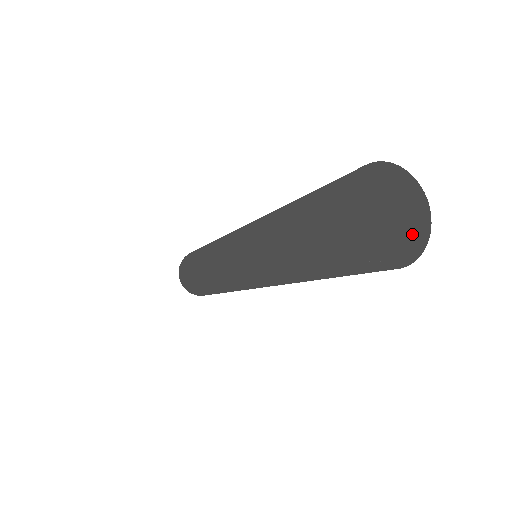
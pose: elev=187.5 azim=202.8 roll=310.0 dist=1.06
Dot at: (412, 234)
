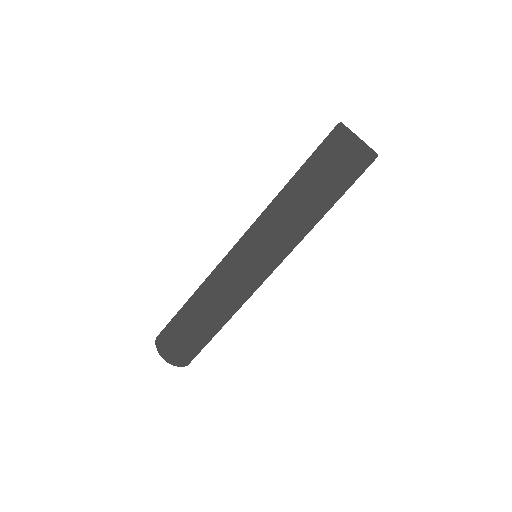
Dot at: occluded
